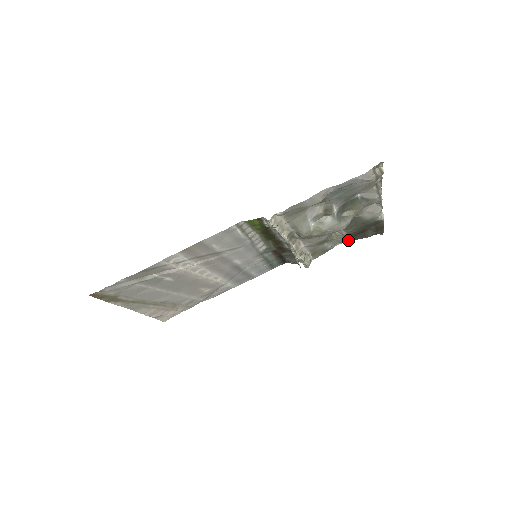
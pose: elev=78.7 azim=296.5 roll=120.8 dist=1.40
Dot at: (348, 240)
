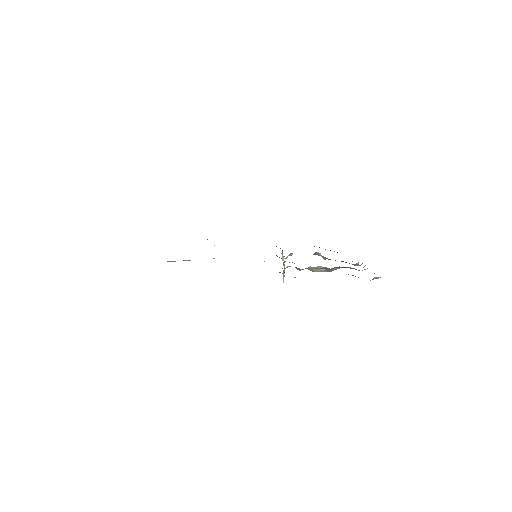
Dot at: occluded
